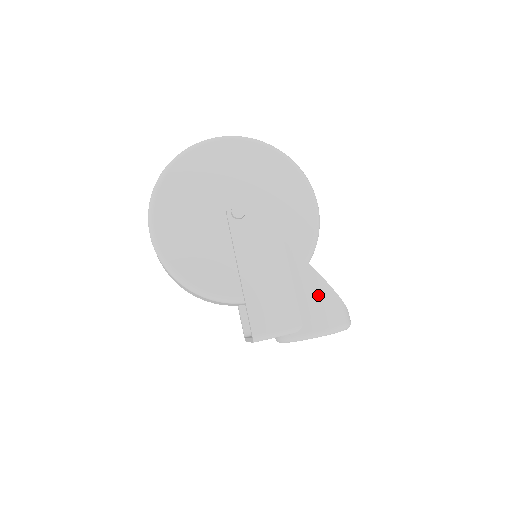
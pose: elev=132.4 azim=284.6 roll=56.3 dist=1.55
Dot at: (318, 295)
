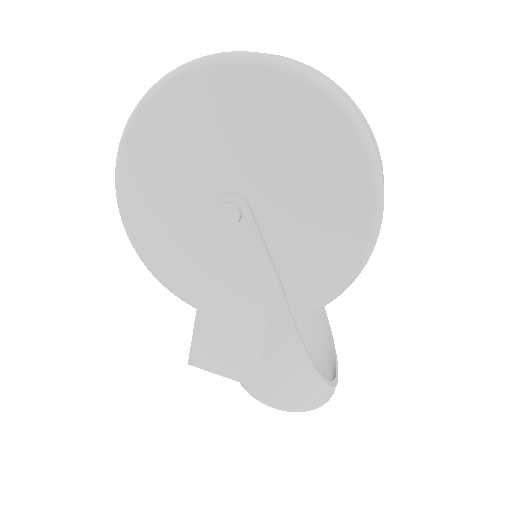
Dot at: (288, 370)
